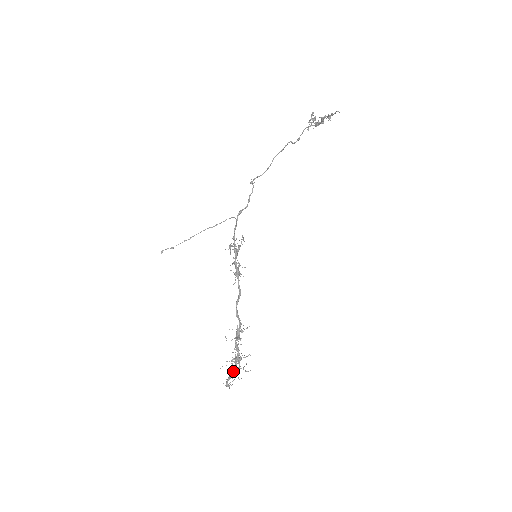
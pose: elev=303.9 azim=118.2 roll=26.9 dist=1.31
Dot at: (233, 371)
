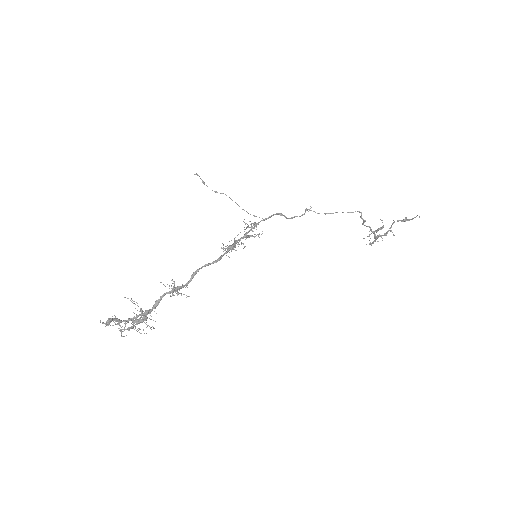
Dot at: occluded
